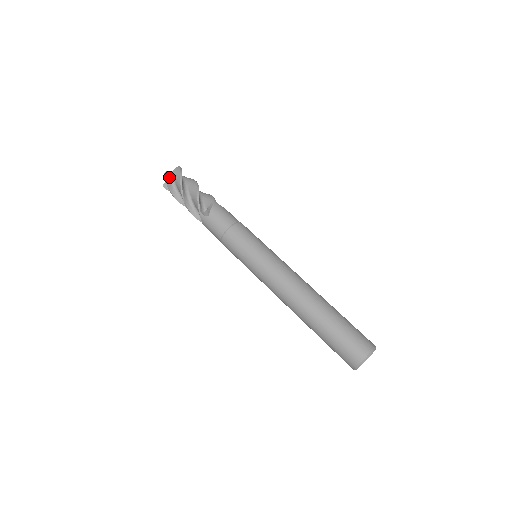
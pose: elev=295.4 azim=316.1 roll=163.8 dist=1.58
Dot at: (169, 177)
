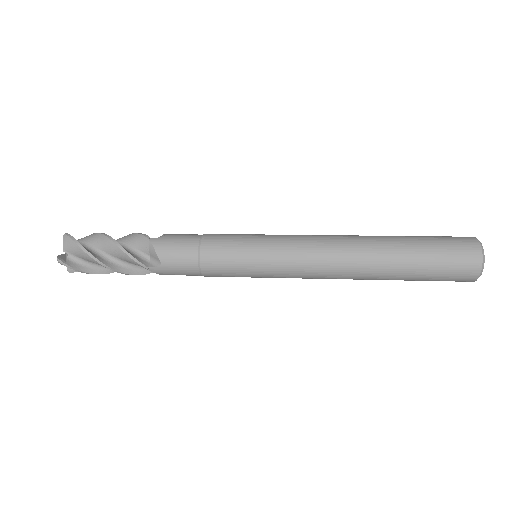
Dot at: occluded
